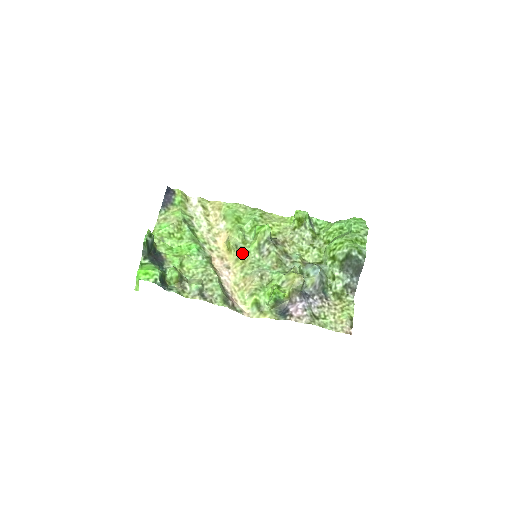
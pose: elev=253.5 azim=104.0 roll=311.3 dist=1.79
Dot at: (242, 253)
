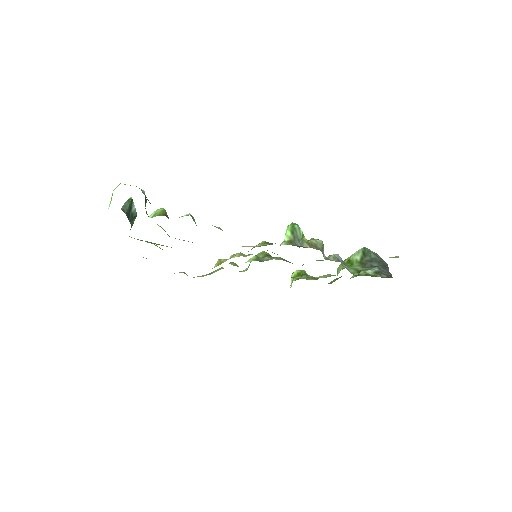
Dot at: occluded
